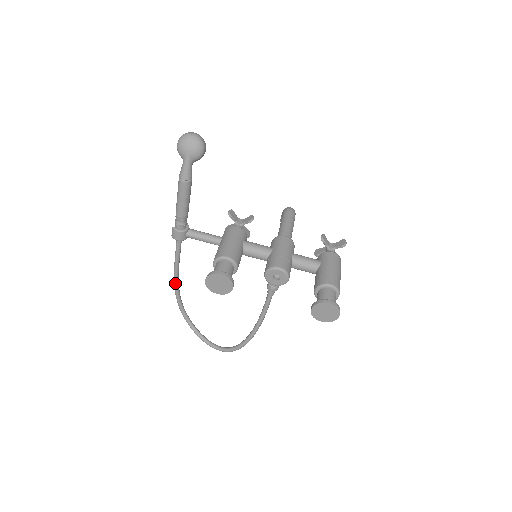
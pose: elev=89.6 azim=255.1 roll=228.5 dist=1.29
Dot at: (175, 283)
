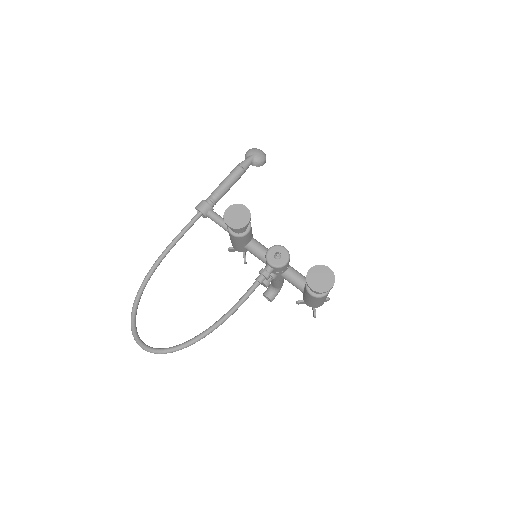
Dot at: (158, 260)
